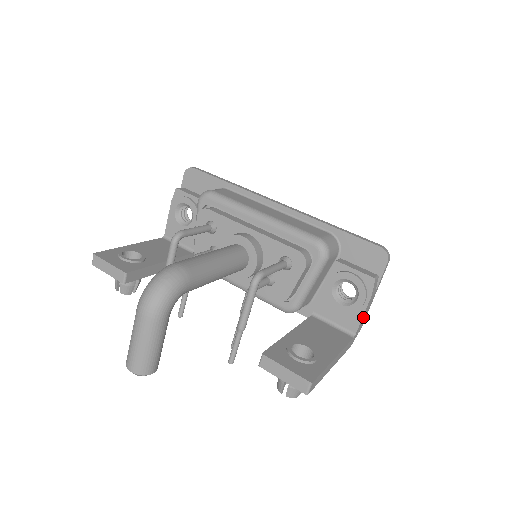
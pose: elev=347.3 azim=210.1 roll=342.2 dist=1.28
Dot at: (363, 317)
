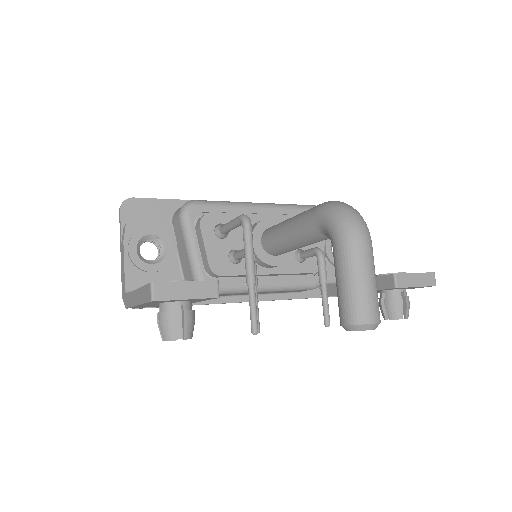
Dot at: occluded
